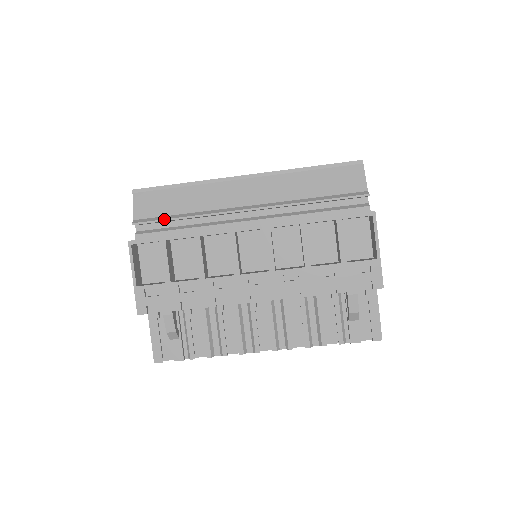
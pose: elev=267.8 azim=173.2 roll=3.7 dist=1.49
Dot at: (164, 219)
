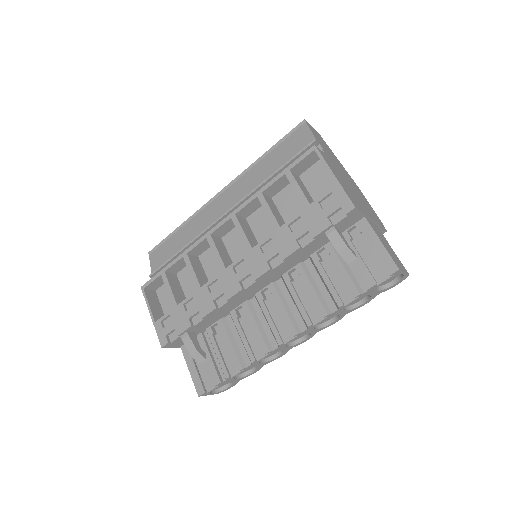
Dot at: (168, 259)
